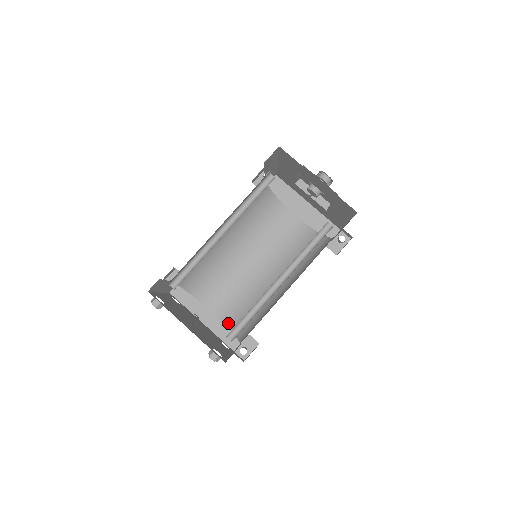
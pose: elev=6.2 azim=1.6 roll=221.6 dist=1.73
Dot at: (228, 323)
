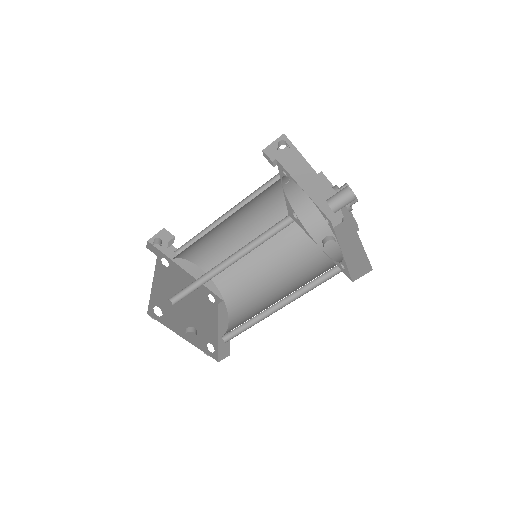
Dot at: (216, 281)
